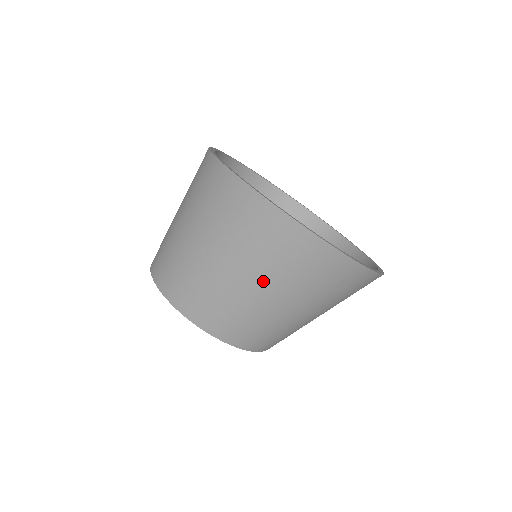
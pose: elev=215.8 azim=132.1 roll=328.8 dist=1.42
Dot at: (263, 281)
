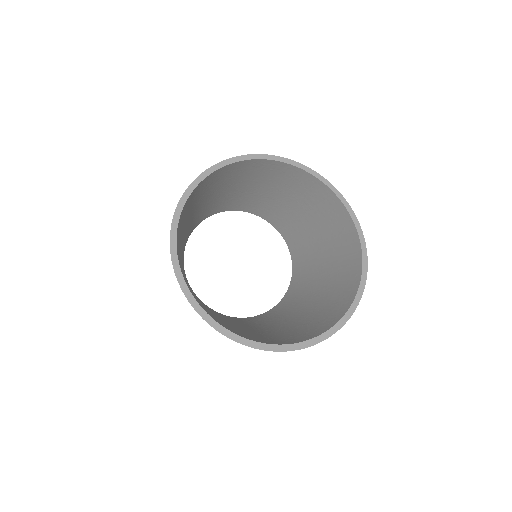
Dot at: occluded
